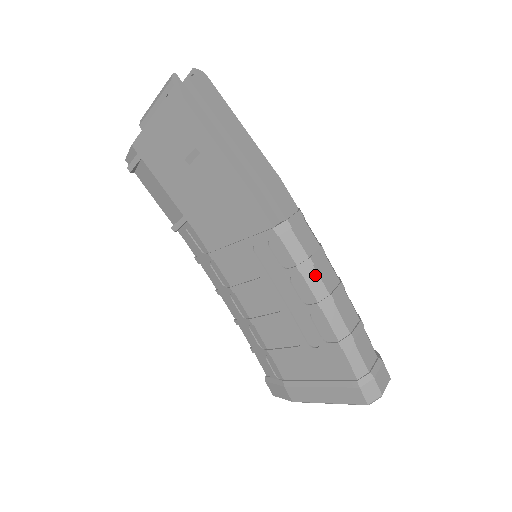
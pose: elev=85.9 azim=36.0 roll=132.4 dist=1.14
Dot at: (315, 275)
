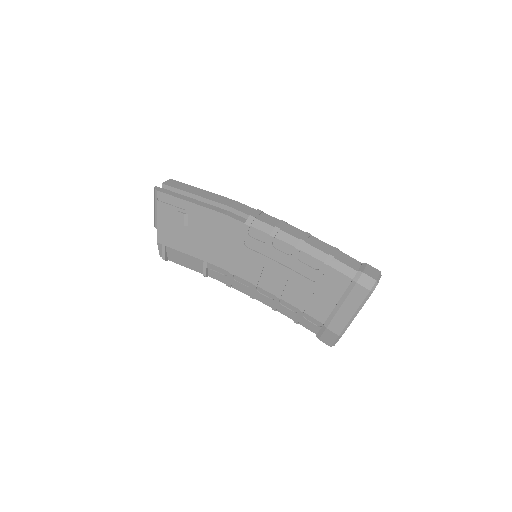
Dot at: (284, 234)
